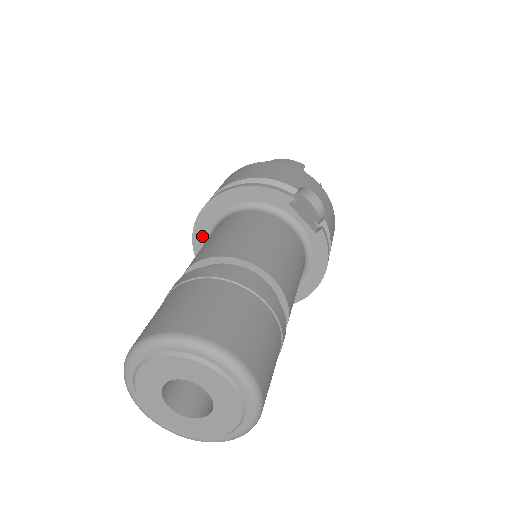
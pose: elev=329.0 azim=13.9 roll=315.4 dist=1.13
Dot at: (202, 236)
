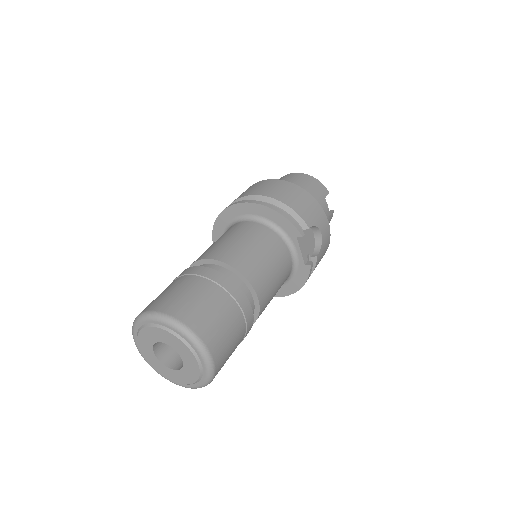
Dot at: (225, 220)
